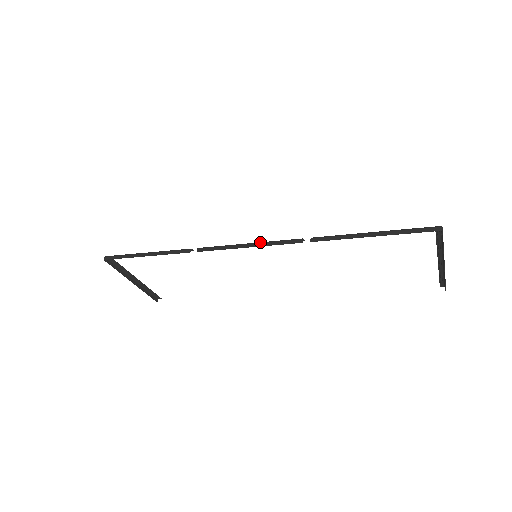
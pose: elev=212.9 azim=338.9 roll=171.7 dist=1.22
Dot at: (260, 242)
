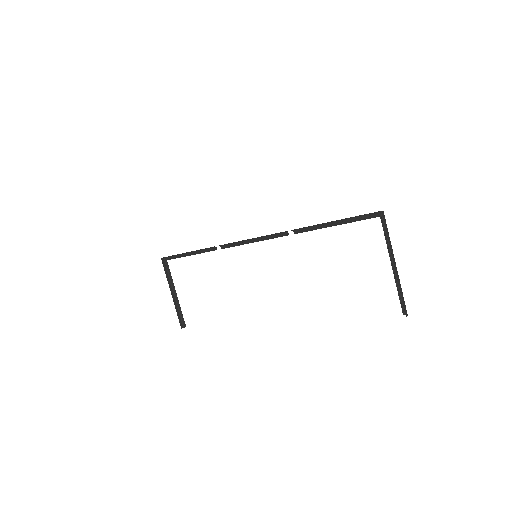
Dot at: (260, 237)
